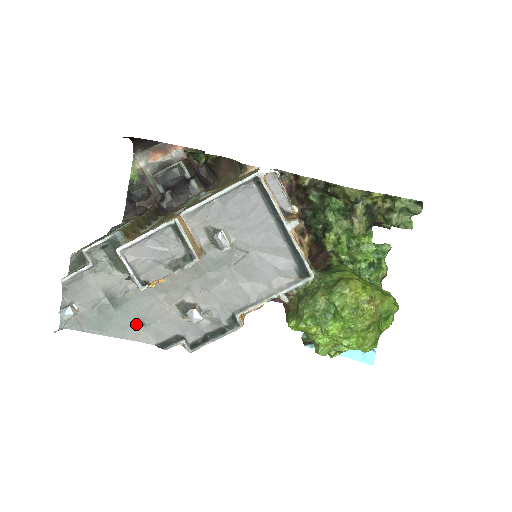
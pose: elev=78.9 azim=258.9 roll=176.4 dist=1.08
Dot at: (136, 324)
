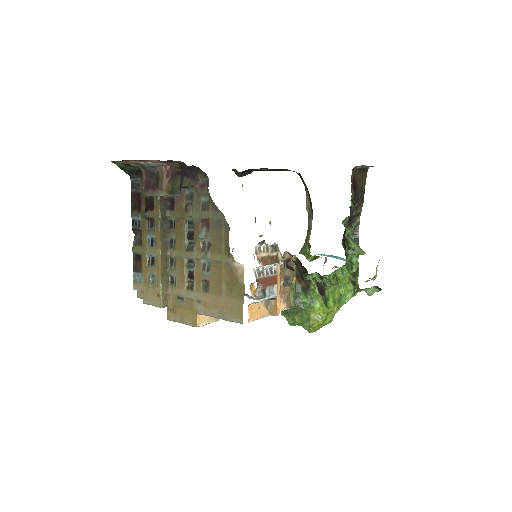
Dot at: occluded
